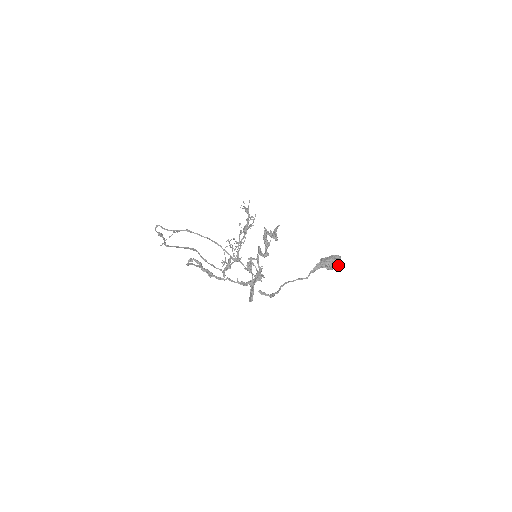
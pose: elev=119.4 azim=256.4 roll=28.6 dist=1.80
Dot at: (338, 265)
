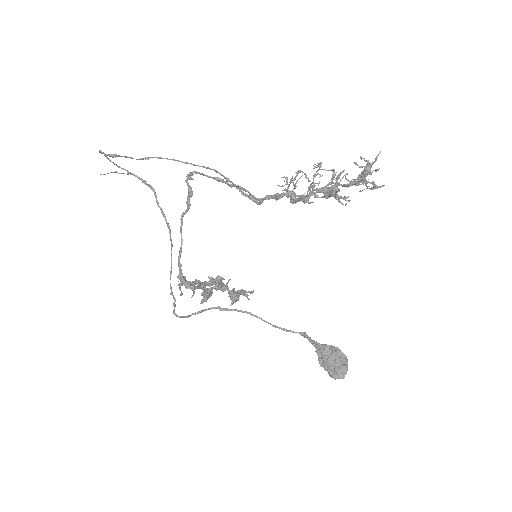
Dot at: occluded
